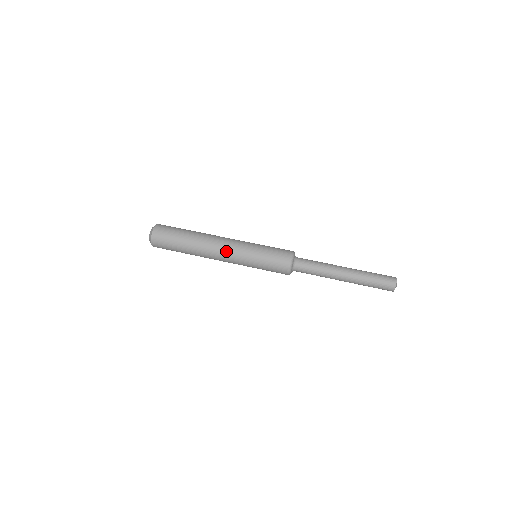
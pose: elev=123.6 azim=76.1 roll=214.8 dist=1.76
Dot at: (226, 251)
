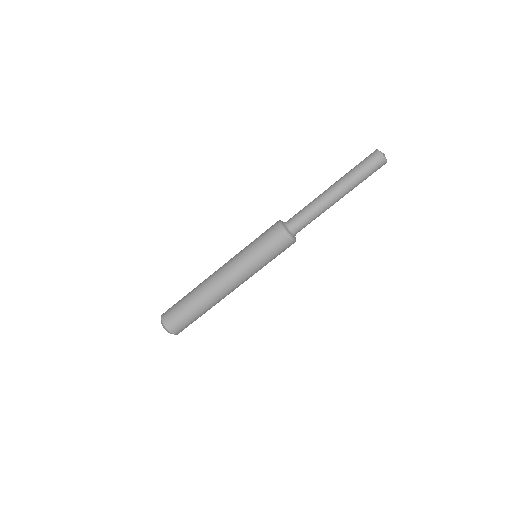
Dot at: (235, 283)
